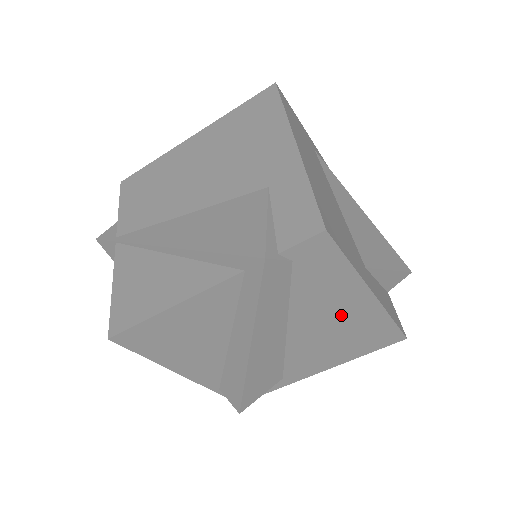
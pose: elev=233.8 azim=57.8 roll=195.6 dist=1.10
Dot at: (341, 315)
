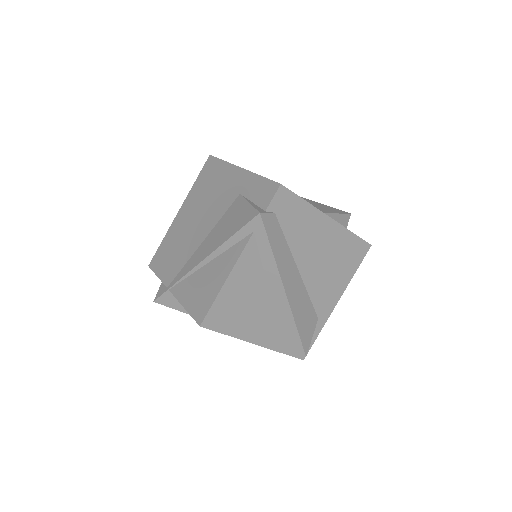
Dot at: (322, 243)
